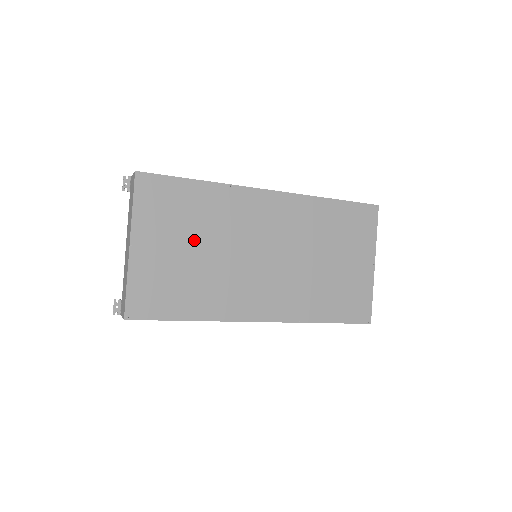
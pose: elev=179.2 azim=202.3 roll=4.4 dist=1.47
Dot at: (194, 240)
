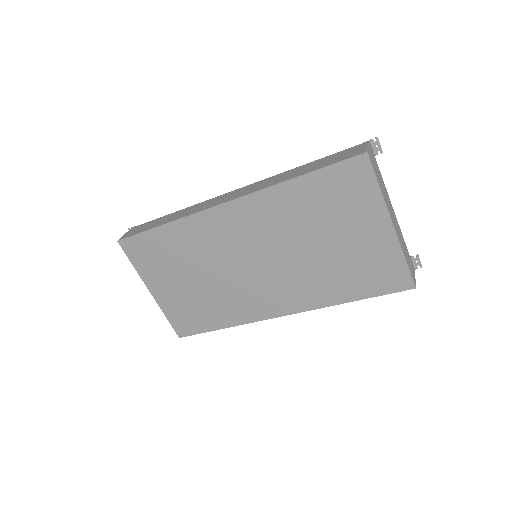
Dot at: (188, 273)
